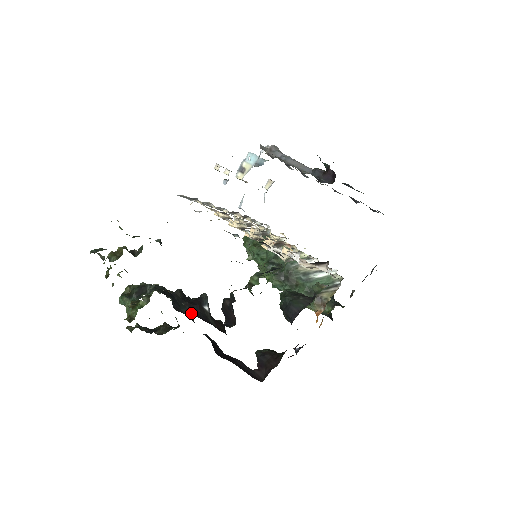
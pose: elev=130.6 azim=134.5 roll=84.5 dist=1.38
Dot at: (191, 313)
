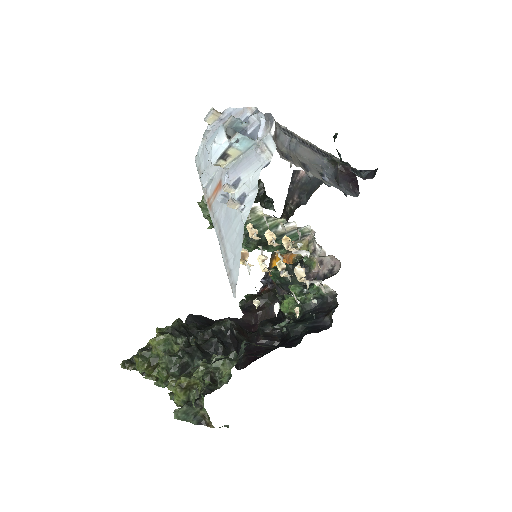
Dot at: occluded
